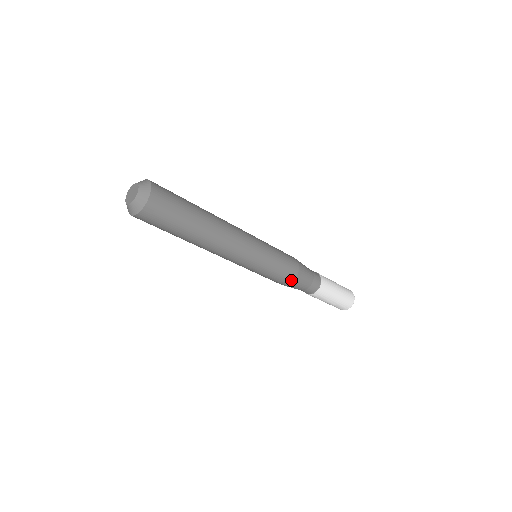
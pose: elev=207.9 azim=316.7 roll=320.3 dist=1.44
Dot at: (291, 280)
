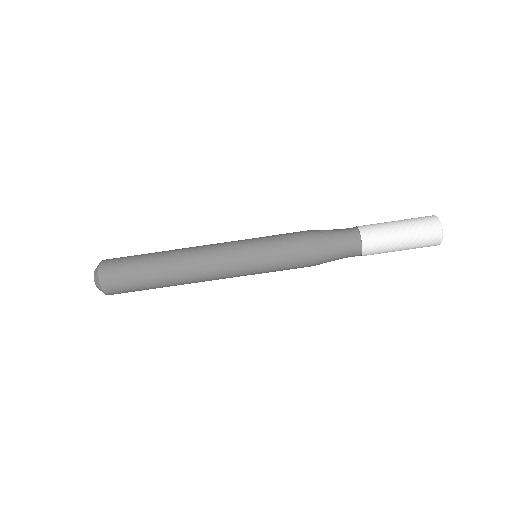
Dot at: (305, 232)
